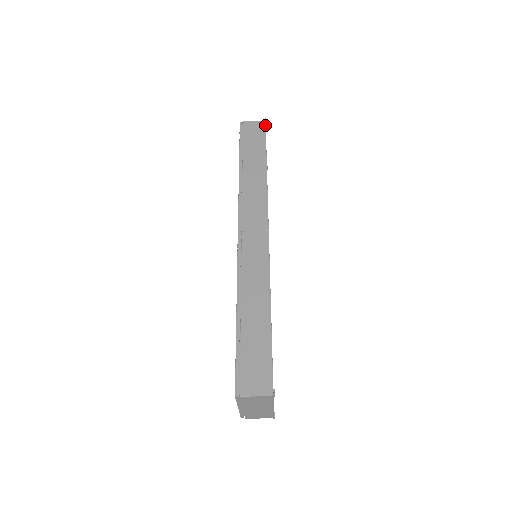
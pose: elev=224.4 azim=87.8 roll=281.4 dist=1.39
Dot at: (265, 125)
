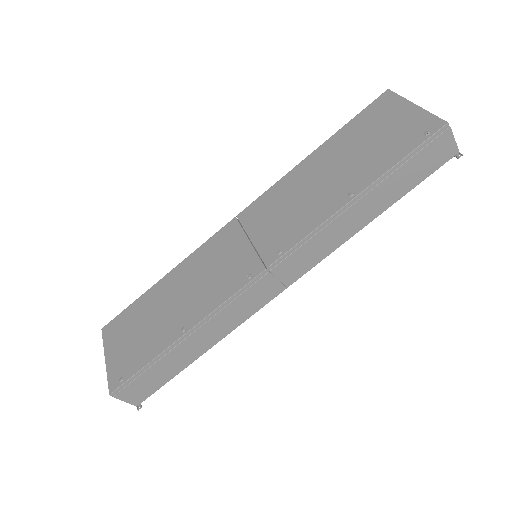
Dot at: occluded
